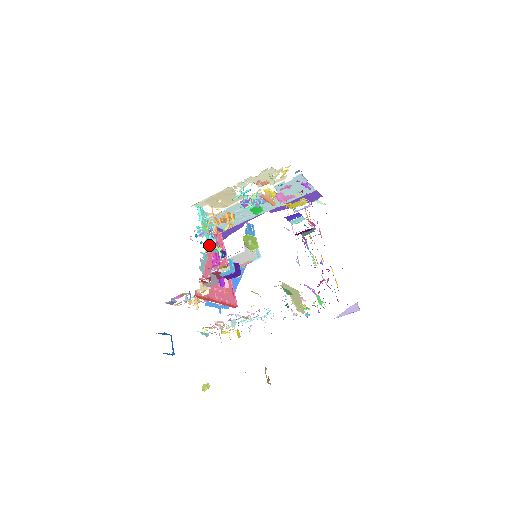
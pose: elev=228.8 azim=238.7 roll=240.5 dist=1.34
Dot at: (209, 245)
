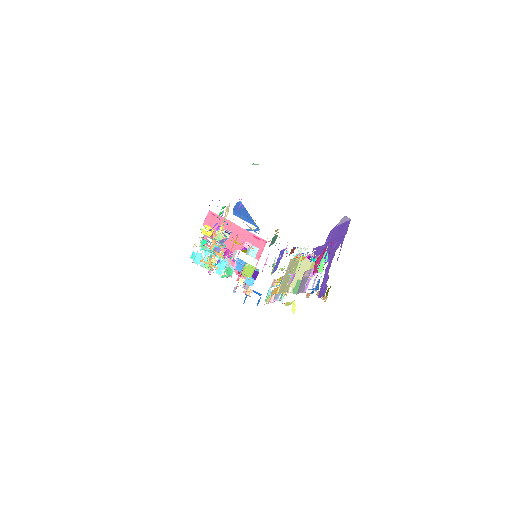
Dot at: (219, 252)
